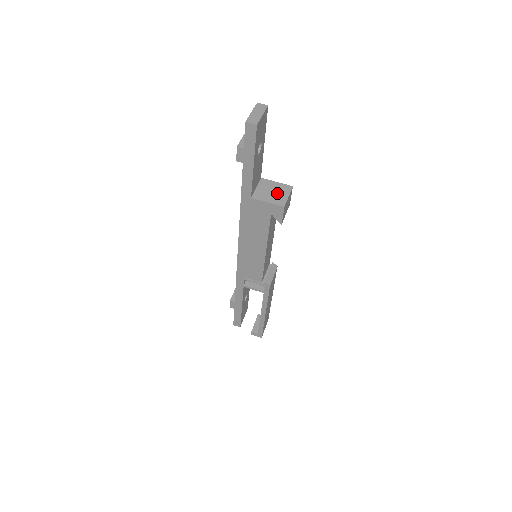
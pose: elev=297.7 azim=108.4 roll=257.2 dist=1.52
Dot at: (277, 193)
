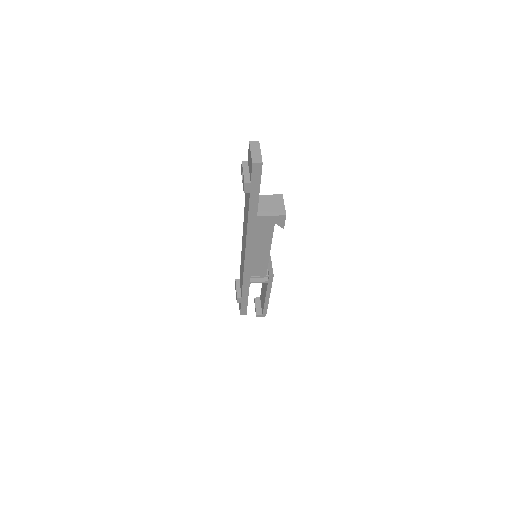
Dot at: (274, 205)
